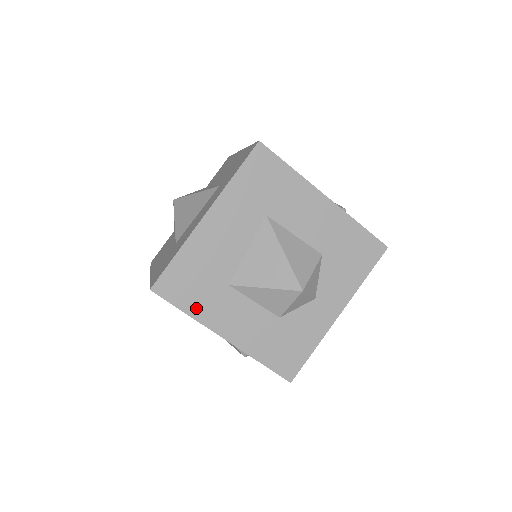
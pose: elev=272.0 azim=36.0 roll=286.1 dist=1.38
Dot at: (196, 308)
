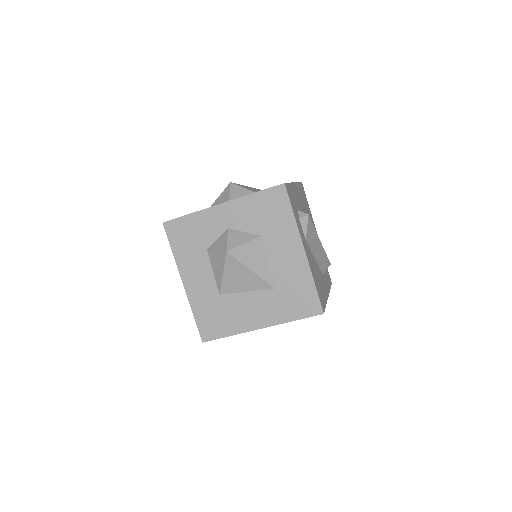
Dot at: occluded
